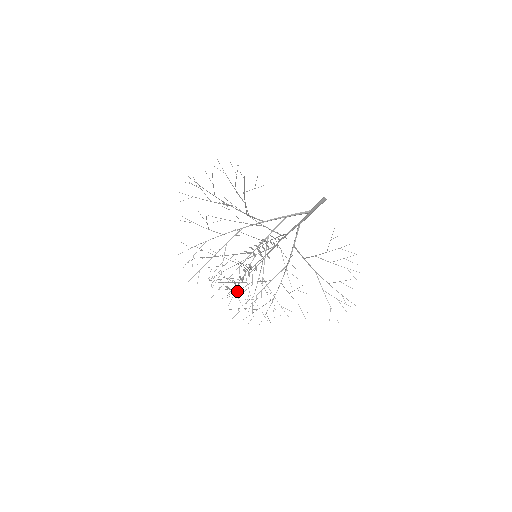
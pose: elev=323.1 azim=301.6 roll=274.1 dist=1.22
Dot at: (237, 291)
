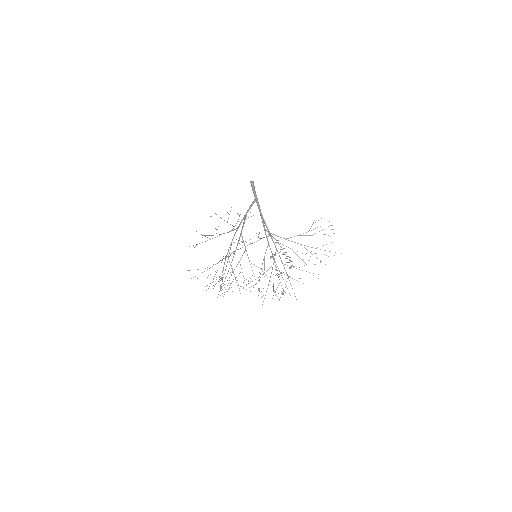
Dot at: occluded
